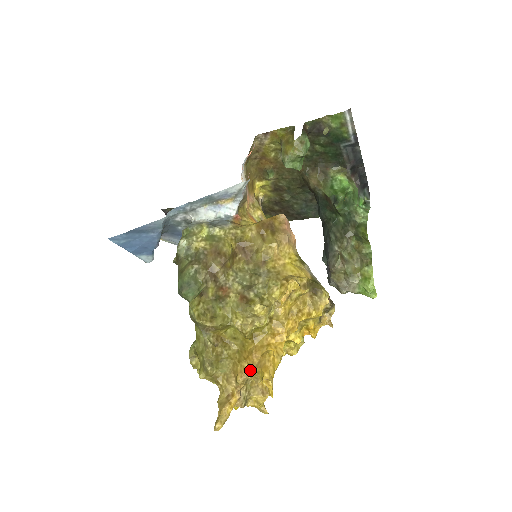
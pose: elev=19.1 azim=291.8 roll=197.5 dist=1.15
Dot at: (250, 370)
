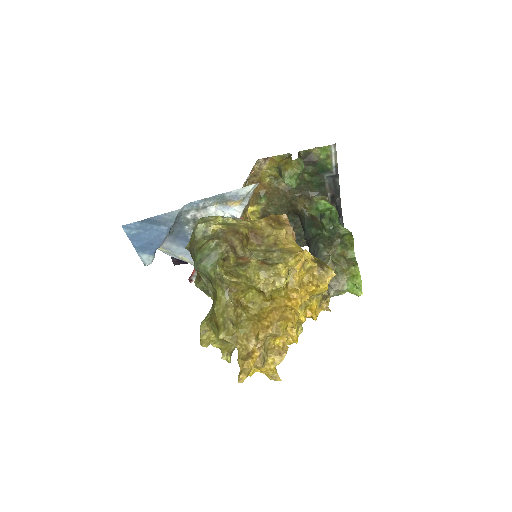
Dot at: (272, 325)
